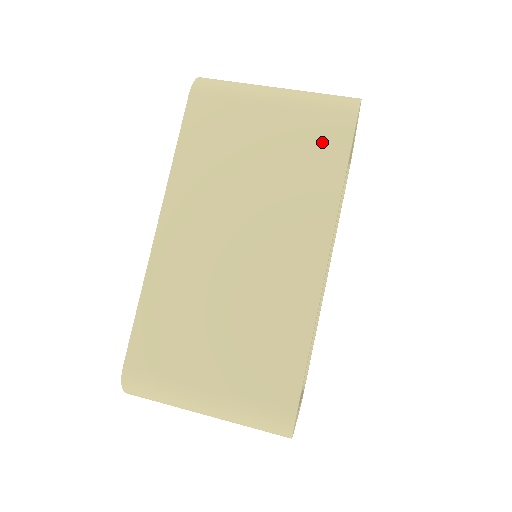
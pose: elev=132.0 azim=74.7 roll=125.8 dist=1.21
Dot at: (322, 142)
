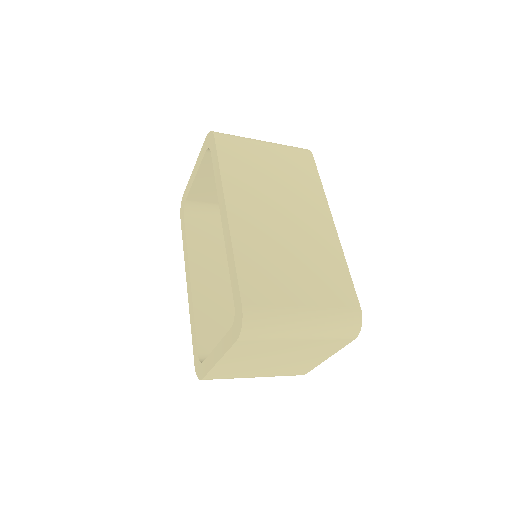
Dot at: (302, 165)
